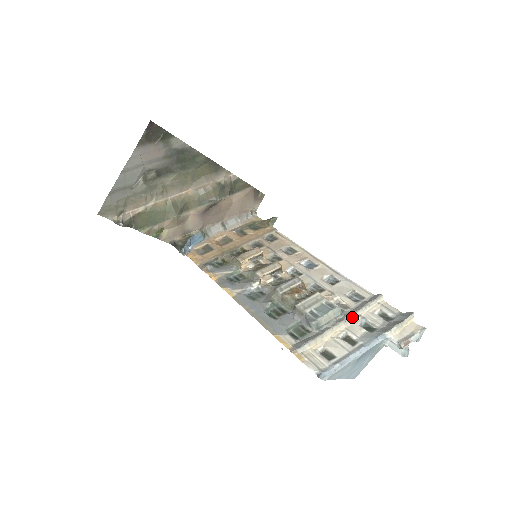
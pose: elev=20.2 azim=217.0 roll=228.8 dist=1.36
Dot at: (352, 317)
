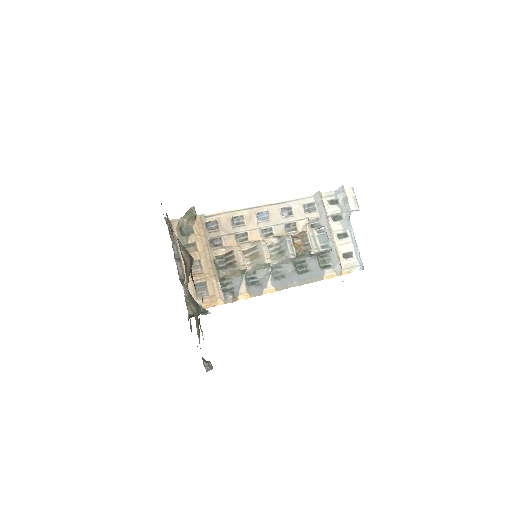
Dot at: (328, 223)
